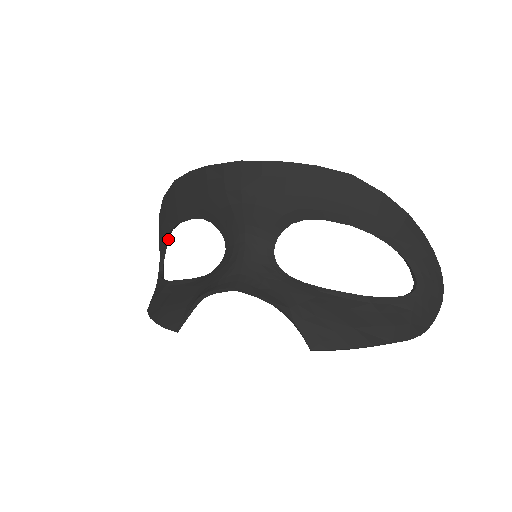
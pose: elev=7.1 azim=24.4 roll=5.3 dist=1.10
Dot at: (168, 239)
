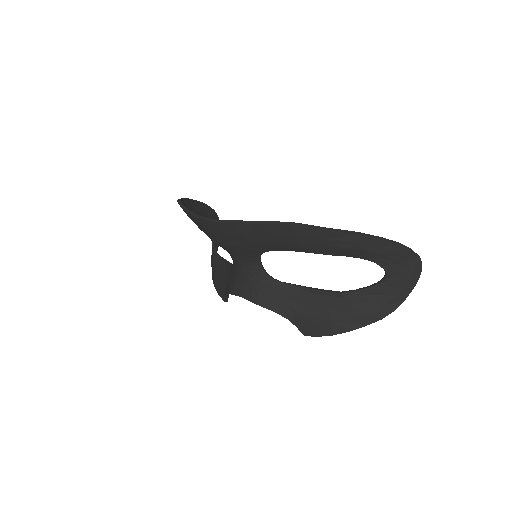
Dot at: occluded
